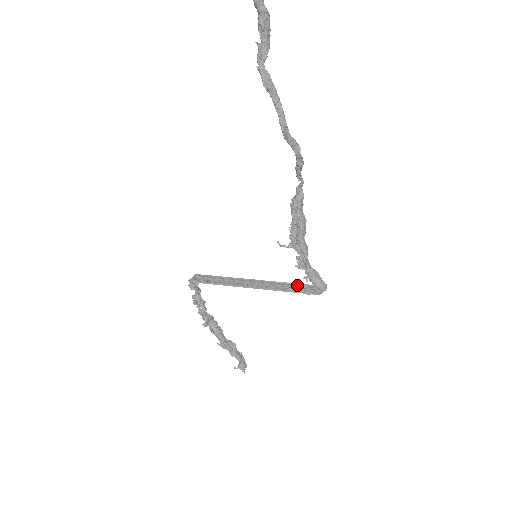
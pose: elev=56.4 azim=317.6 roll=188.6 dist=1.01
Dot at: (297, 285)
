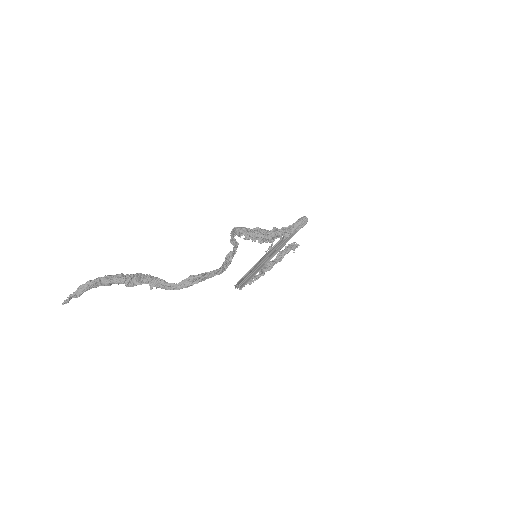
Dot at: occluded
